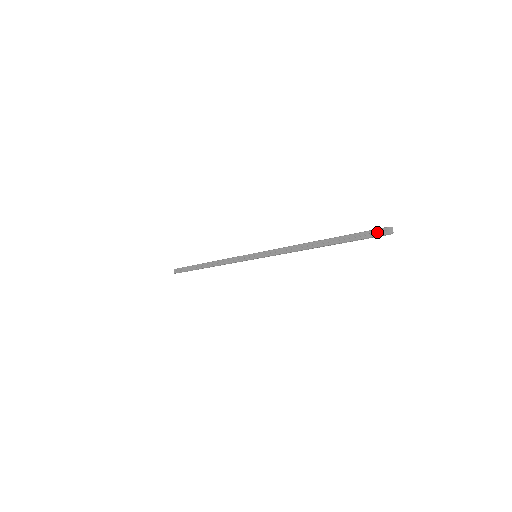
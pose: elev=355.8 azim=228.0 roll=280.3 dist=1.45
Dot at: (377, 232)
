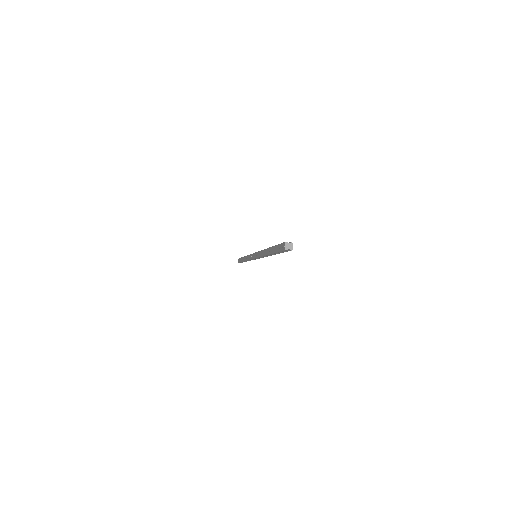
Dot at: (282, 246)
